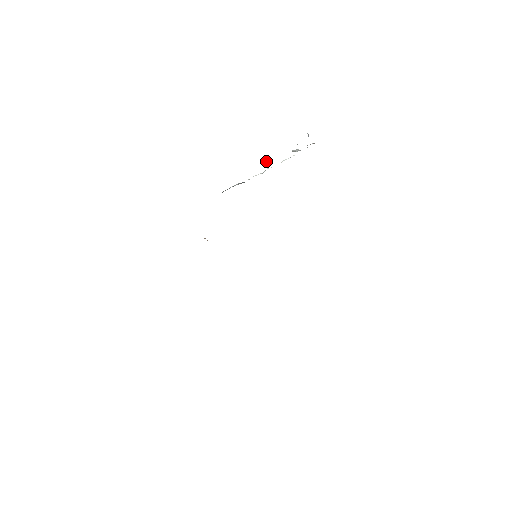
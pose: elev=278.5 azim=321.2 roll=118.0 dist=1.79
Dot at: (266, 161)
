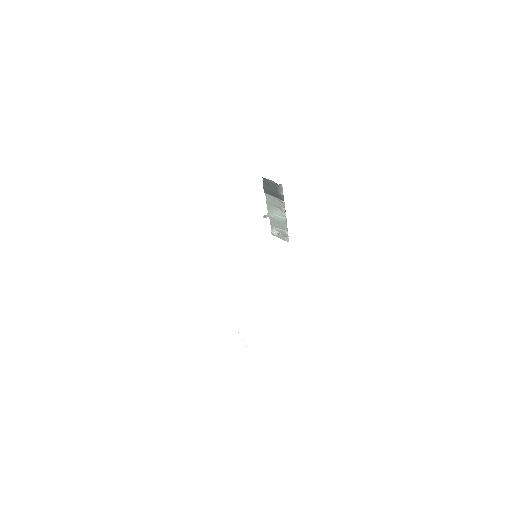
Dot at: (268, 215)
